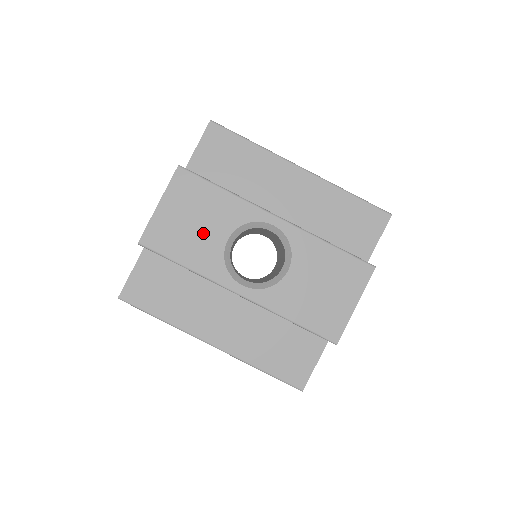
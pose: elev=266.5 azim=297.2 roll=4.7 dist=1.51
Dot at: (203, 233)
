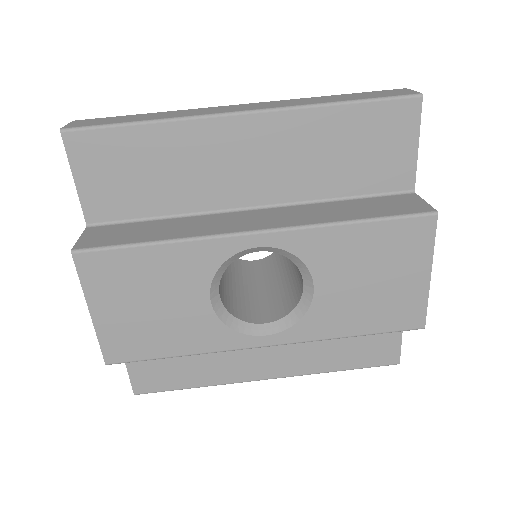
Dot at: (173, 311)
